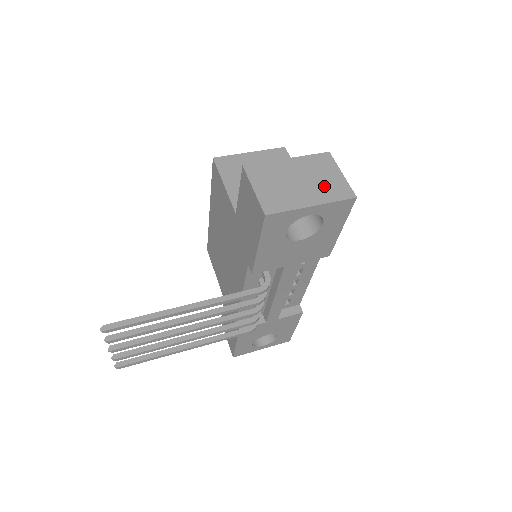
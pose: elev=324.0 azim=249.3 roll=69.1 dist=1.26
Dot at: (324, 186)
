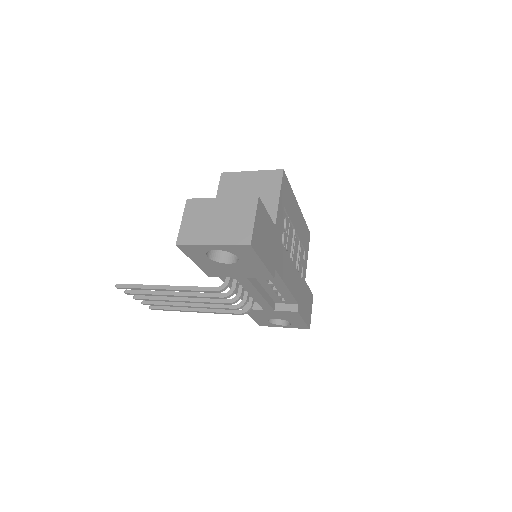
Dot at: (232, 229)
